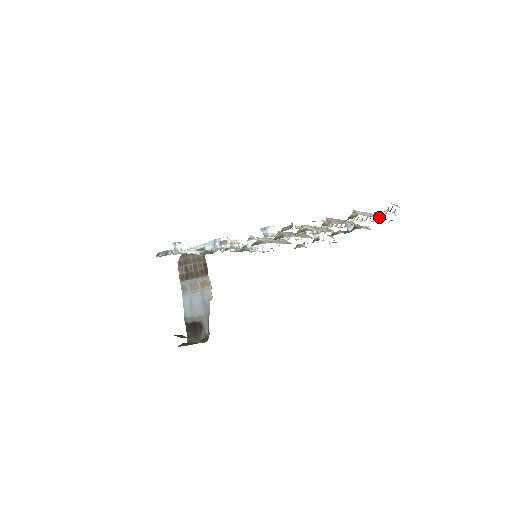
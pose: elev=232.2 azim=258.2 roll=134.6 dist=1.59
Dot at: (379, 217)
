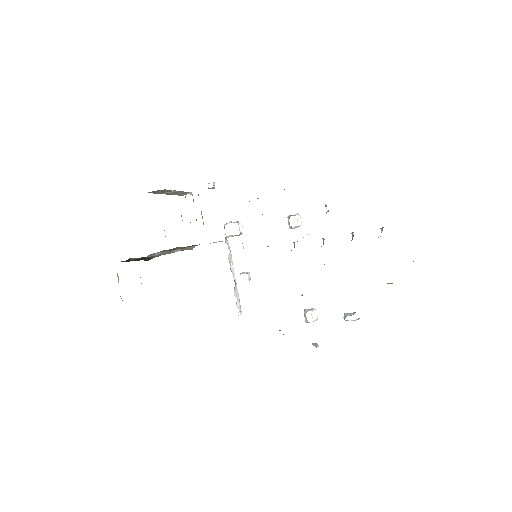
Dot at: occluded
